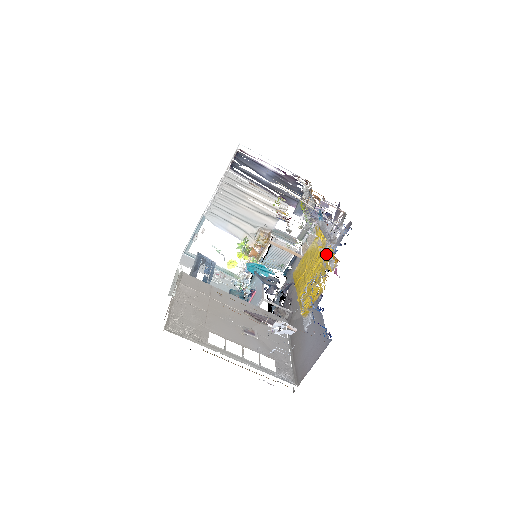
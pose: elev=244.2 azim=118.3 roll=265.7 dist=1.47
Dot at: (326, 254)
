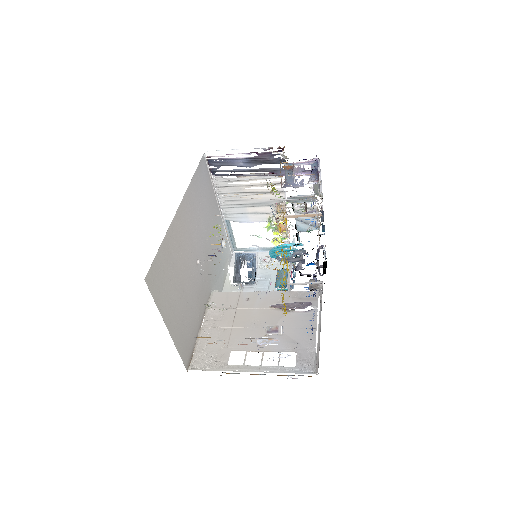
Dot at: occluded
